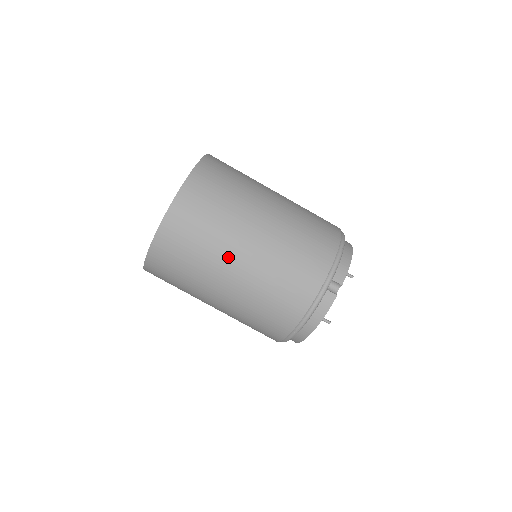
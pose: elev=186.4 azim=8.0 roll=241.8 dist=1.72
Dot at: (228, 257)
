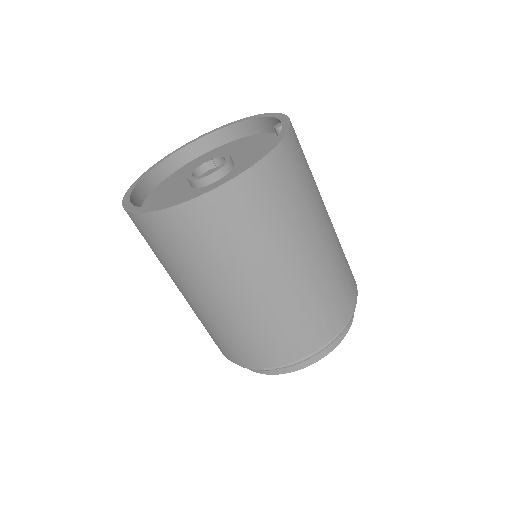
Dot at: (321, 215)
